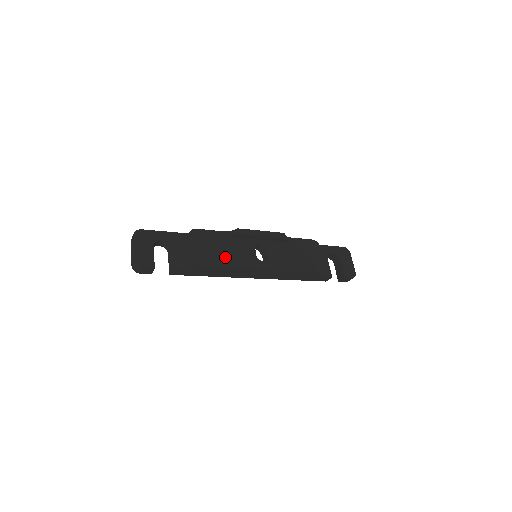
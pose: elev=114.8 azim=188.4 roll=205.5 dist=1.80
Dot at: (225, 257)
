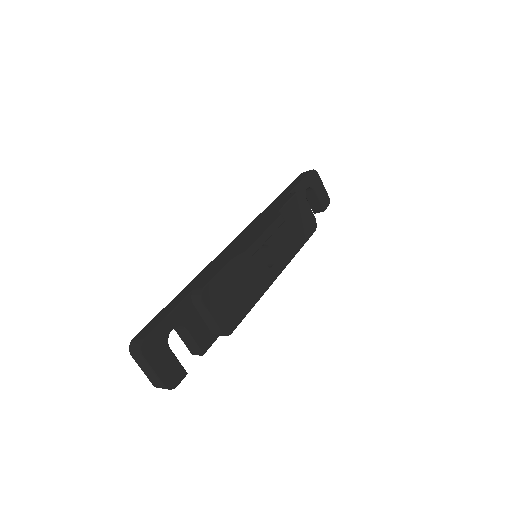
Dot at: (246, 297)
